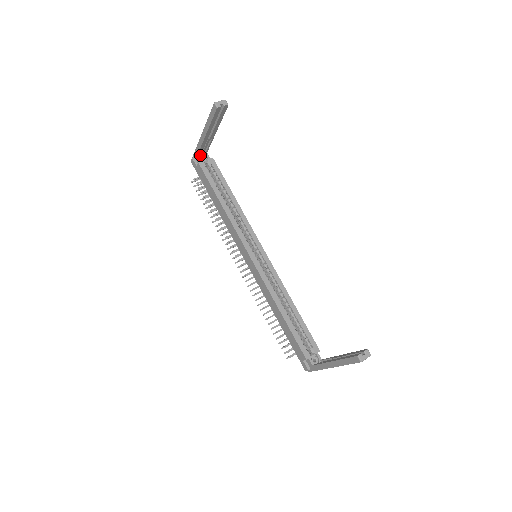
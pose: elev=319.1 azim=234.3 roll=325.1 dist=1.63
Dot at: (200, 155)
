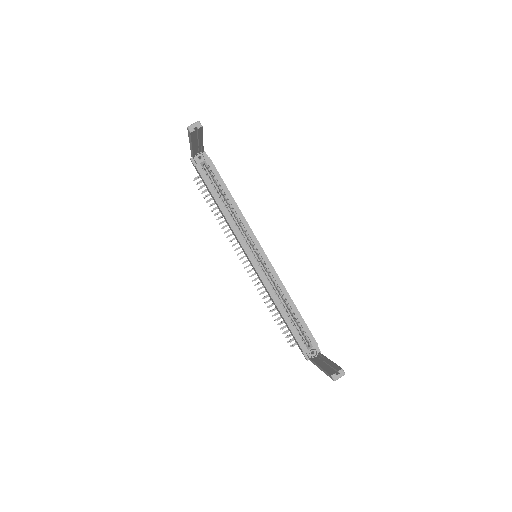
Dot at: (197, 155)
